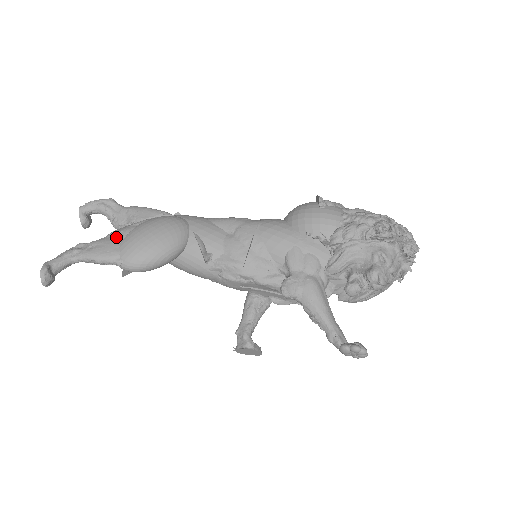
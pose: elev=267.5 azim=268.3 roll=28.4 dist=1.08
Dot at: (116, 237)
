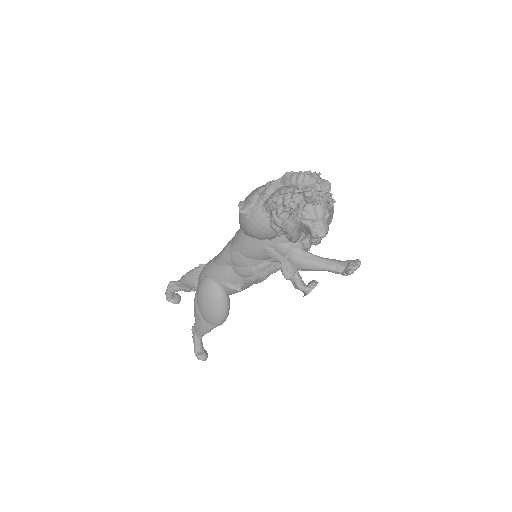
Dot at: (198, 317)
